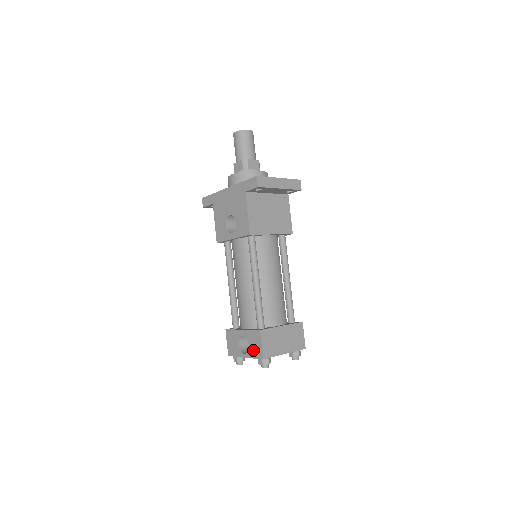
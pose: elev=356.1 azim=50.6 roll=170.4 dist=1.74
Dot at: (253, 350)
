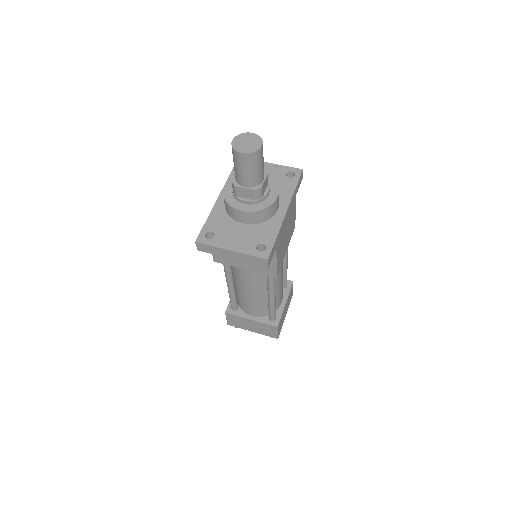
Dot at: occluded
